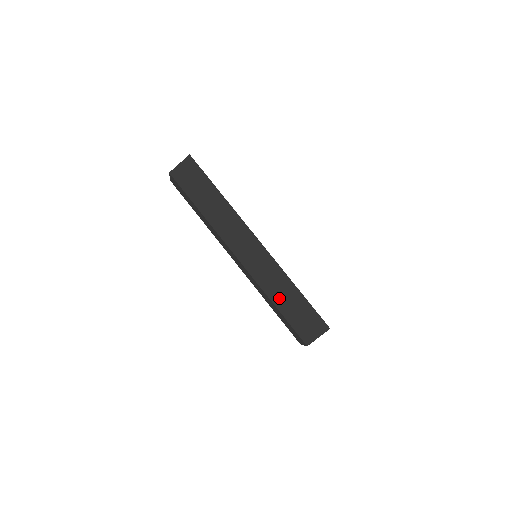
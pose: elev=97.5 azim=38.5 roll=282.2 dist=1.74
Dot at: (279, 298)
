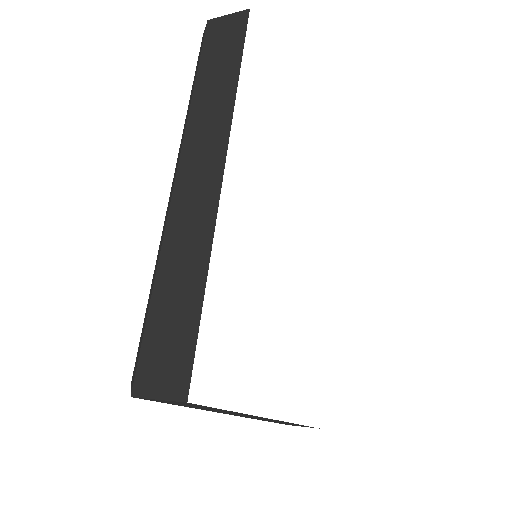
Dot at: (169, 280)
